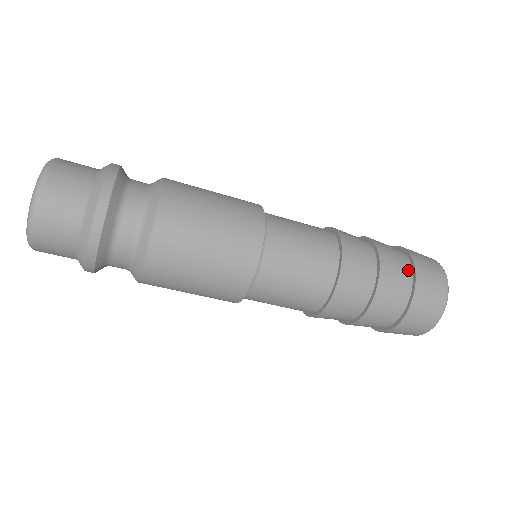
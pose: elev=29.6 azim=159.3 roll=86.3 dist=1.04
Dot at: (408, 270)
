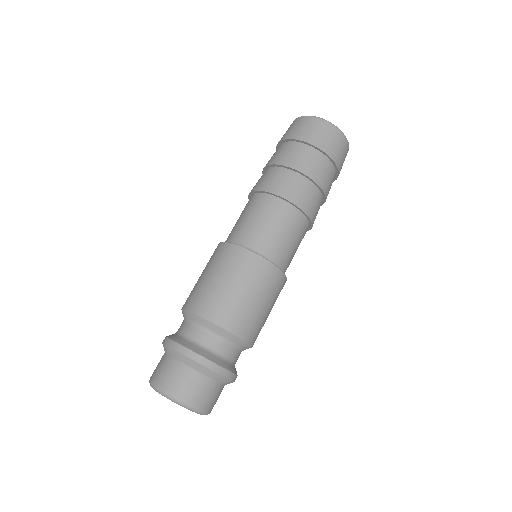
Dot at: (330, 165)
